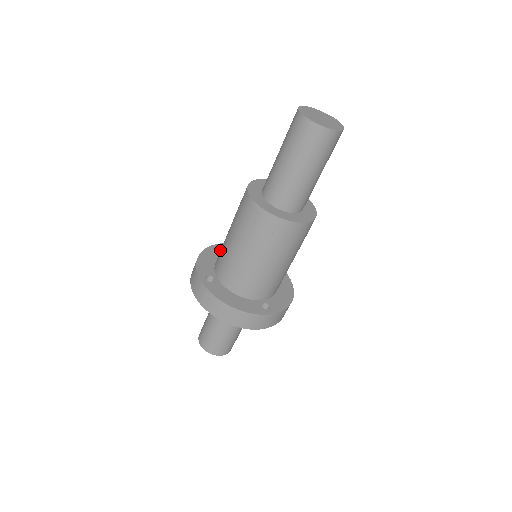
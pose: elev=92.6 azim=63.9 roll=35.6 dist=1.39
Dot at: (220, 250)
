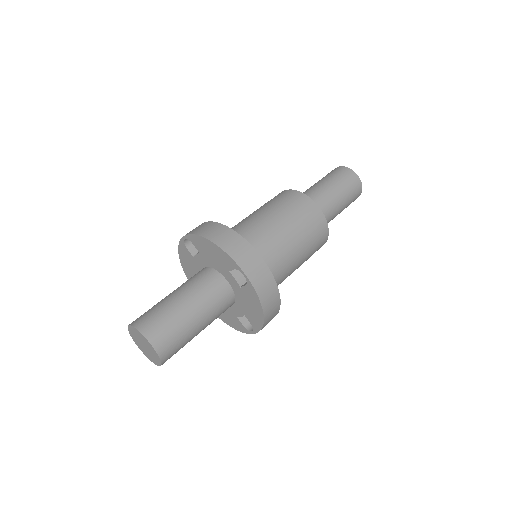
Dot at: occluded
